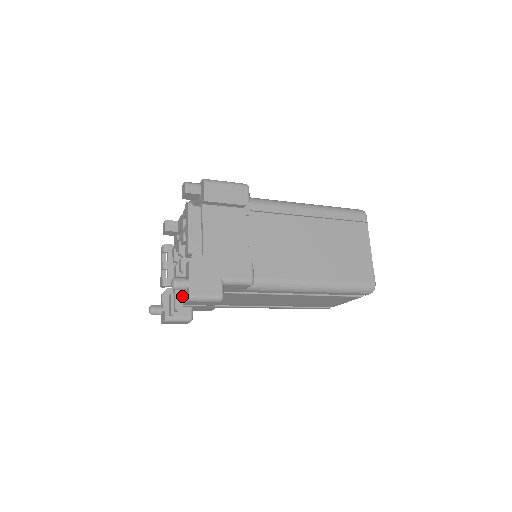
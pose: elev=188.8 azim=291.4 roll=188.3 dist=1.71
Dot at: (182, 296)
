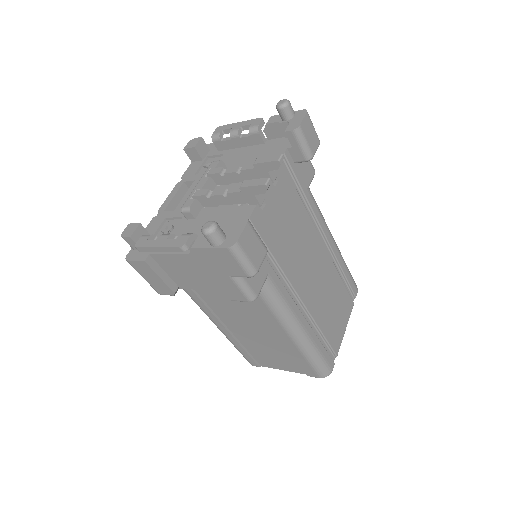
Dot at: (287, 131)
